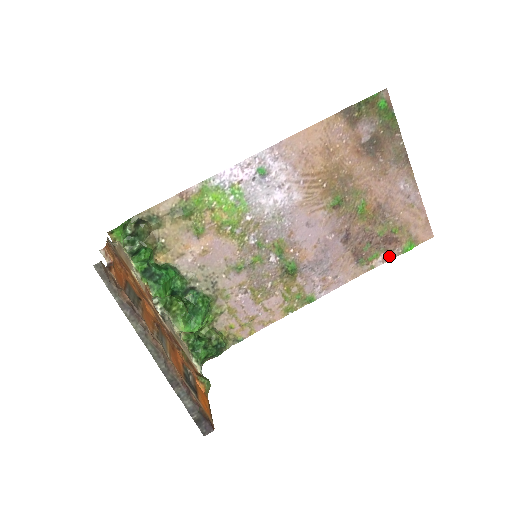
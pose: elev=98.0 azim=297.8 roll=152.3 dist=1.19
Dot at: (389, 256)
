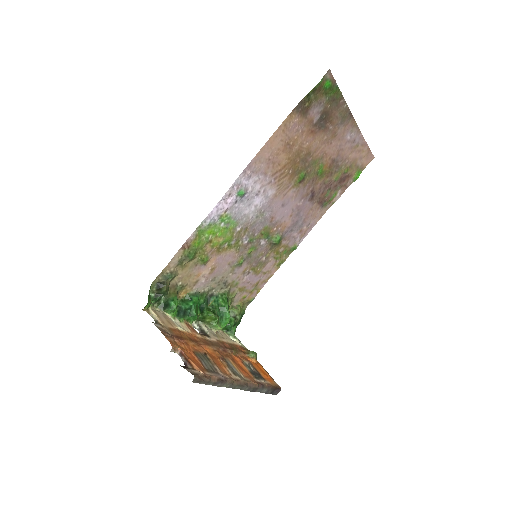
Dot at: (344, 189)
